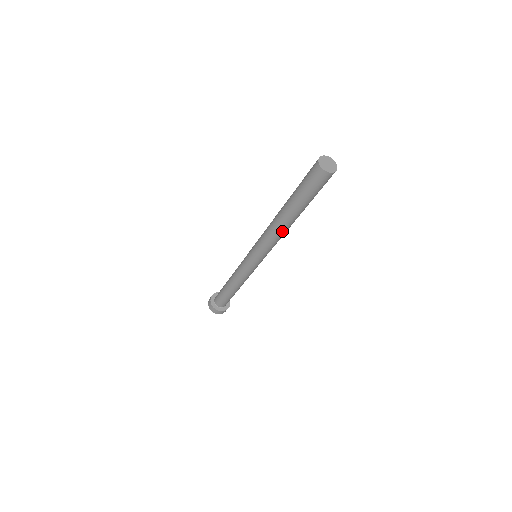
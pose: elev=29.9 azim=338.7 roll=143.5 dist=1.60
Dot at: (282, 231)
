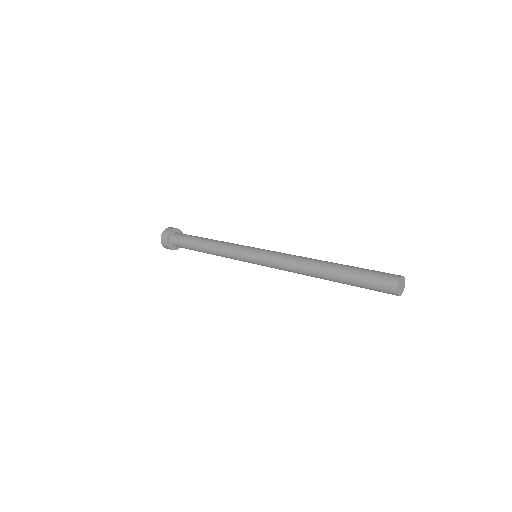
Dot at: (307, 275)
